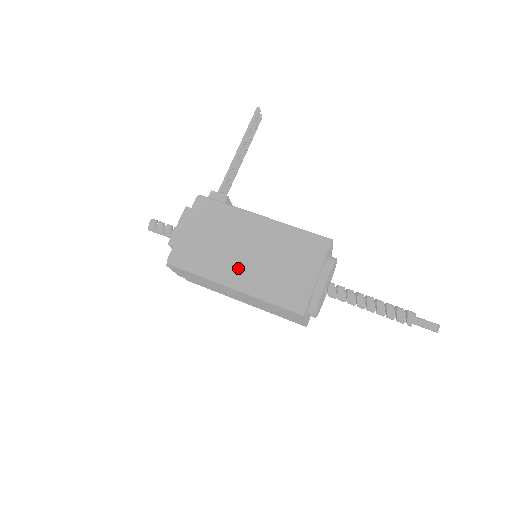
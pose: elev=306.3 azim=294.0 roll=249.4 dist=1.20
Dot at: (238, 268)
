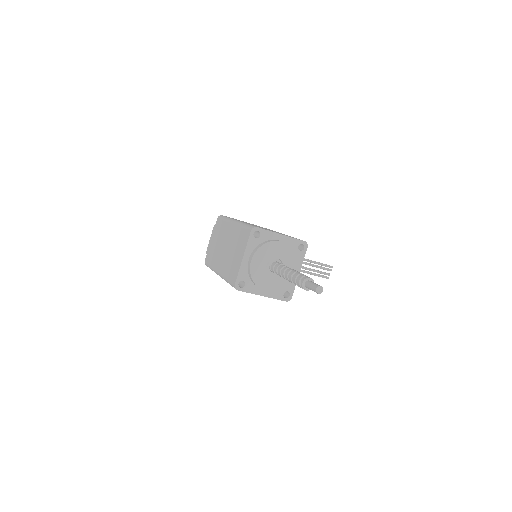
Dot at: occluded
